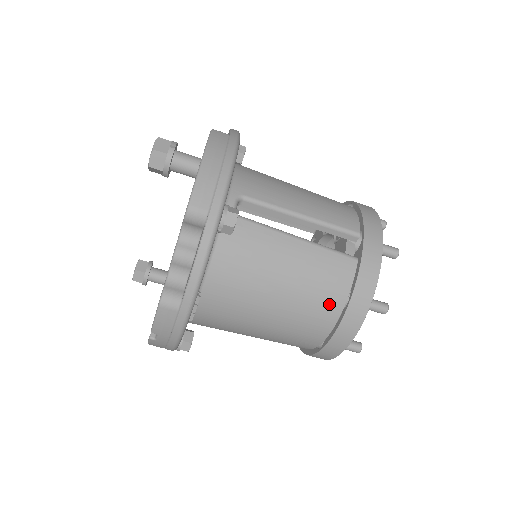
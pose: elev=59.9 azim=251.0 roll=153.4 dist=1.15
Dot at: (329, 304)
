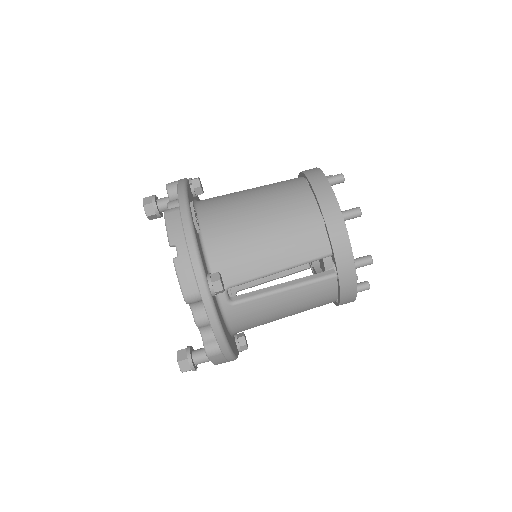
Dot at: (296, 187)
